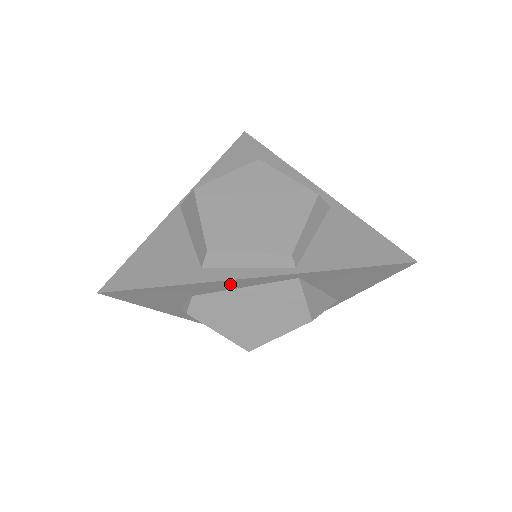
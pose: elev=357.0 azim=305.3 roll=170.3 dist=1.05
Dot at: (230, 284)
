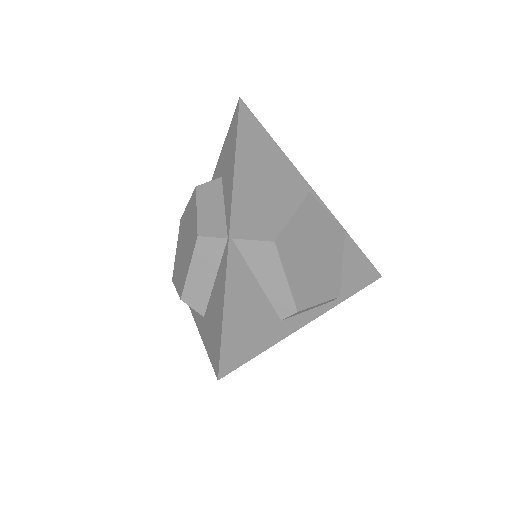
Dot at: occluded
